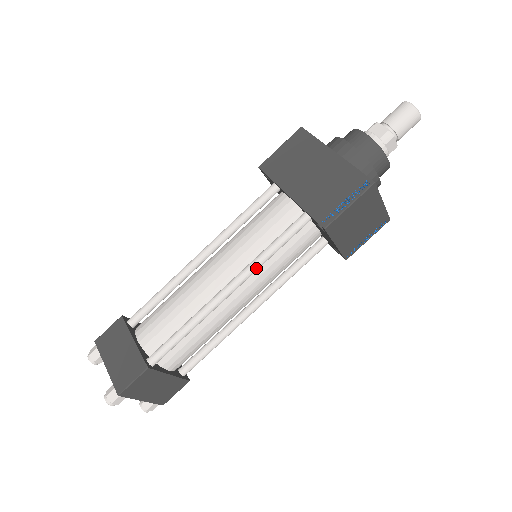
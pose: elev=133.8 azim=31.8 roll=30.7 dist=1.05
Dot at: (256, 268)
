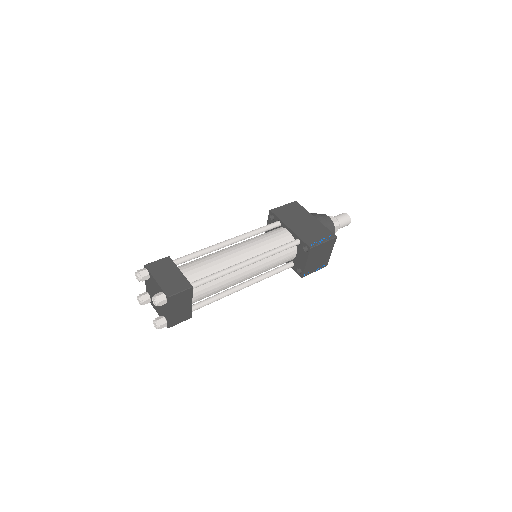
Dot at: (267, 256)
